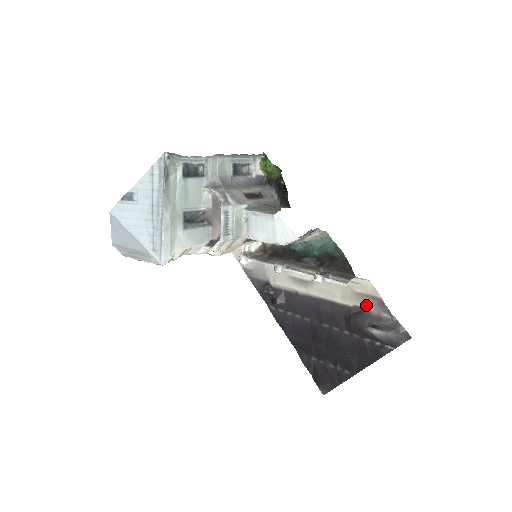
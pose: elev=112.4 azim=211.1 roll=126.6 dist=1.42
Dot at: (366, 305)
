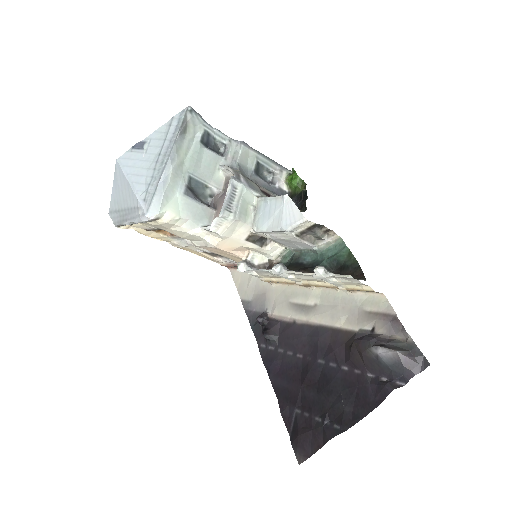
Dot at: (375, 326)
